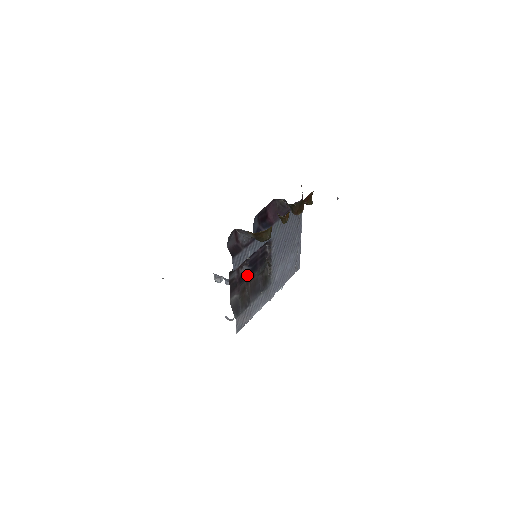
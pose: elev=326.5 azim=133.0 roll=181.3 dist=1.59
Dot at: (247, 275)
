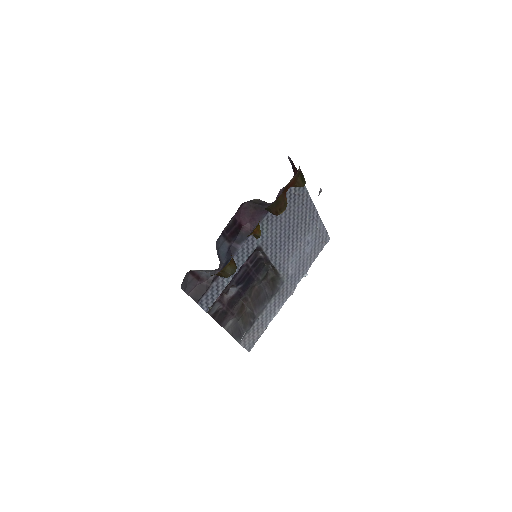
Dot at: (239, 294)
